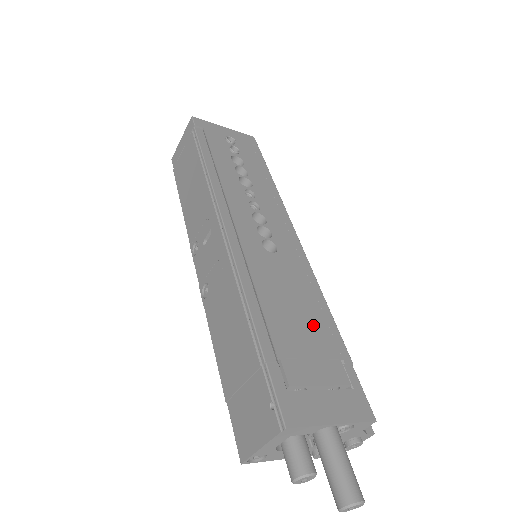
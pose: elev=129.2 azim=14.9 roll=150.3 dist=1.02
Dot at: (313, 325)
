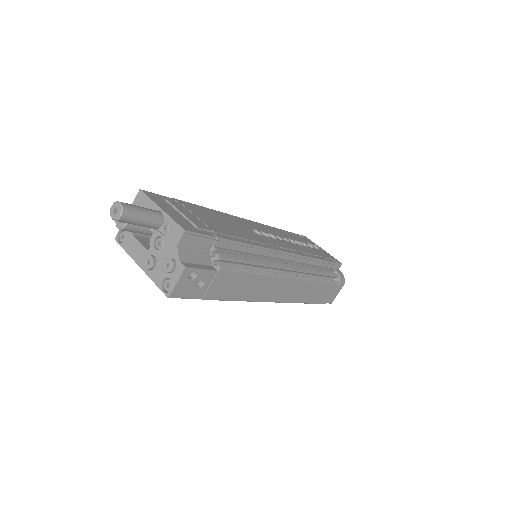
Dot at: (223, 228)
